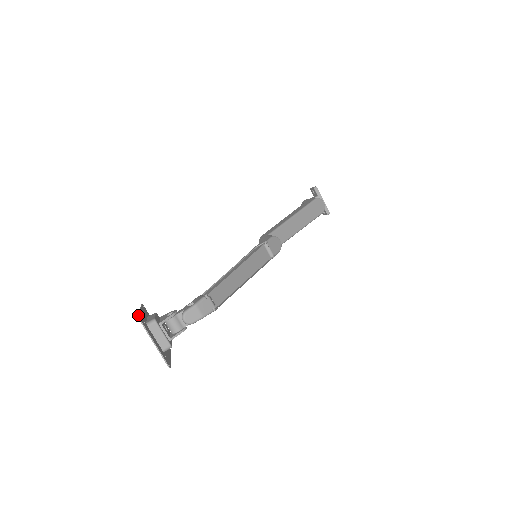
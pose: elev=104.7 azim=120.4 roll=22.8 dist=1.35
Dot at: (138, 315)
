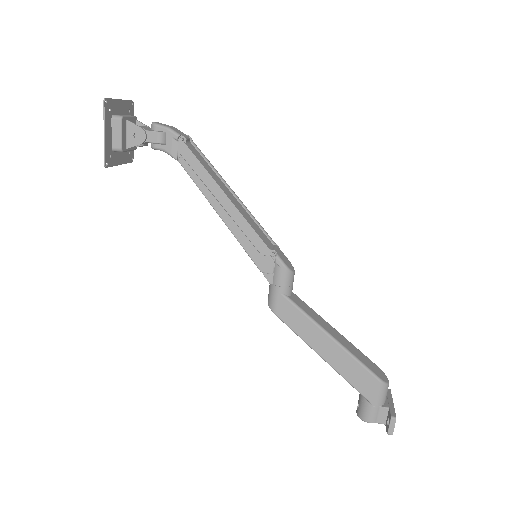
Dot at: occluded
